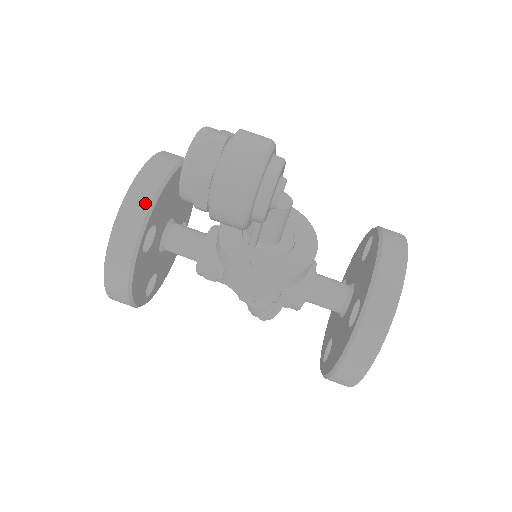
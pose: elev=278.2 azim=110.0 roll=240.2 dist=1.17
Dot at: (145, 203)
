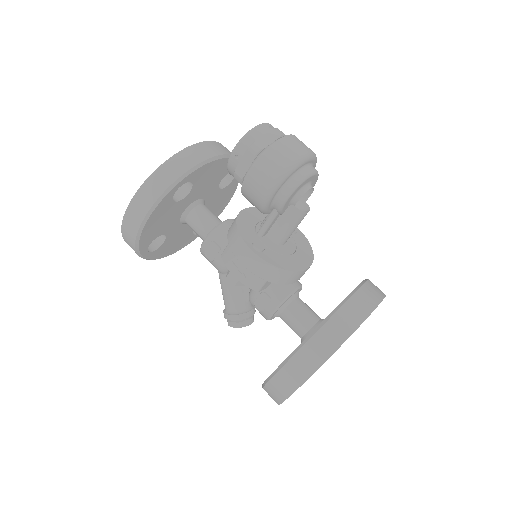
Dot at: (197, 160)
